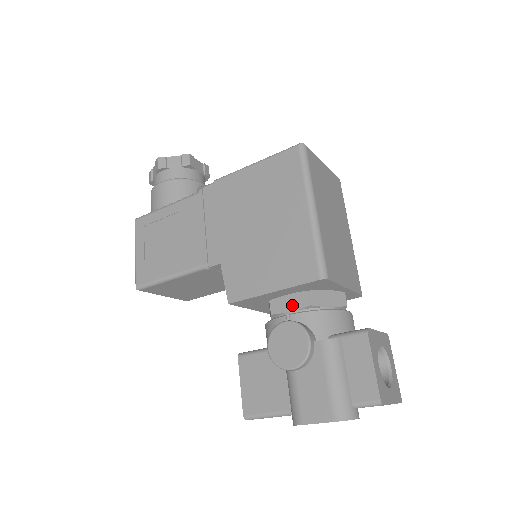
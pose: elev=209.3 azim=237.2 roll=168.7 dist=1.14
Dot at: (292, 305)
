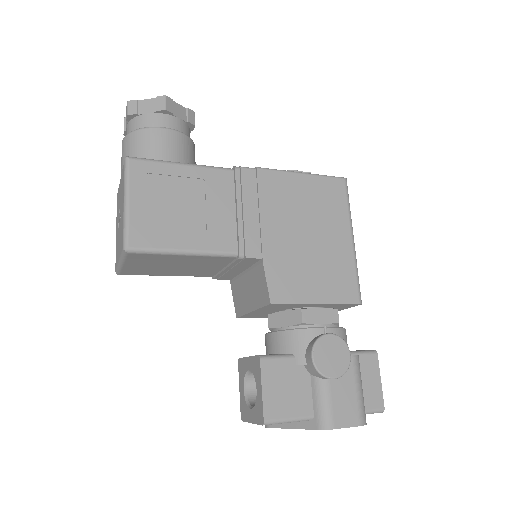
Dot at: (323, 318)
